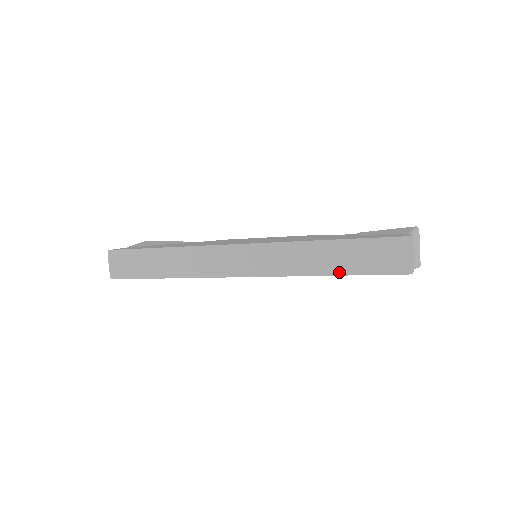
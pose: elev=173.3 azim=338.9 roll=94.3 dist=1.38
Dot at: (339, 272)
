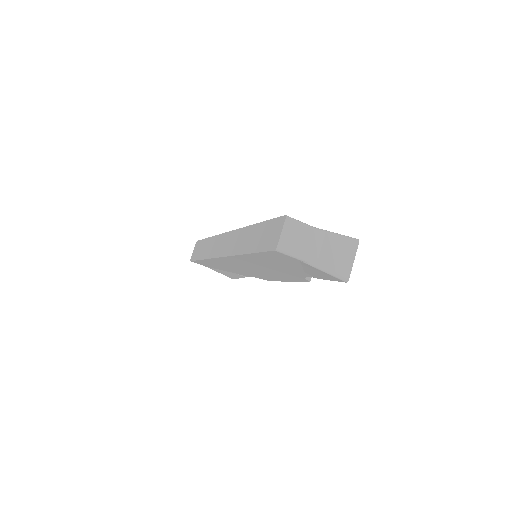
Dot at: (250, 250)
